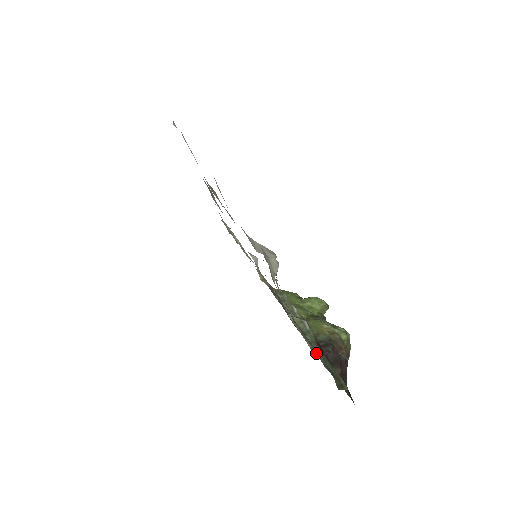
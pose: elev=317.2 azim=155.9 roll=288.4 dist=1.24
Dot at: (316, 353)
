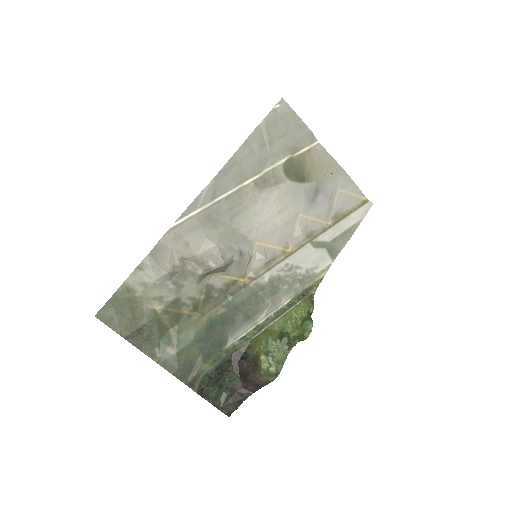
Dot at: (160, 346)
